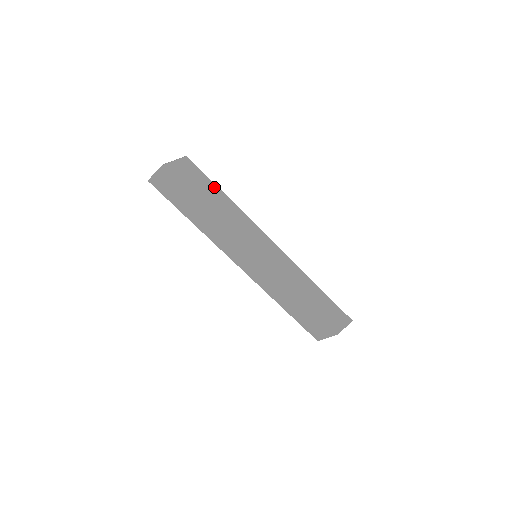
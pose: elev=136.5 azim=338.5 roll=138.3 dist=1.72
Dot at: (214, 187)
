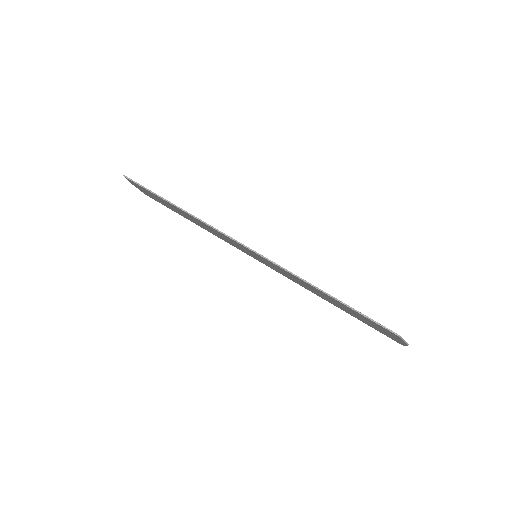
Dot at: (161, 198)
